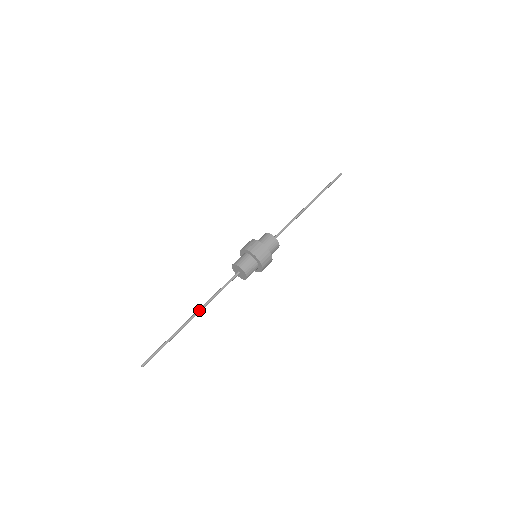
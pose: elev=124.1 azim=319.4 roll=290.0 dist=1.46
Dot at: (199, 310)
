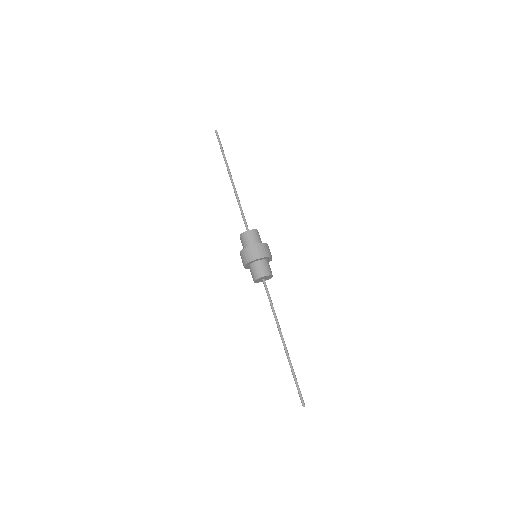
Dot at: occluded
